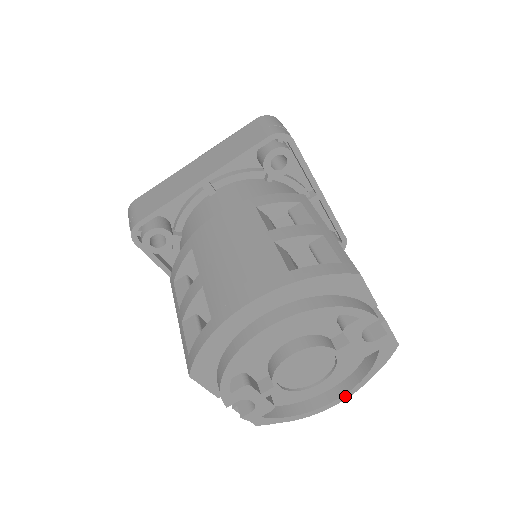
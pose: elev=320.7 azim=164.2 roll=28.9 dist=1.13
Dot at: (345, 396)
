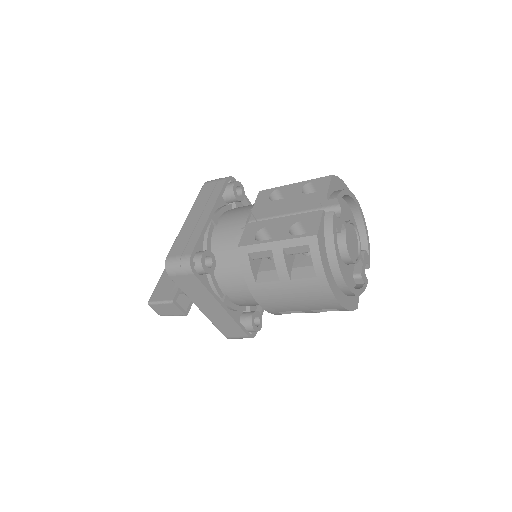
Dot at: (349, 286)
